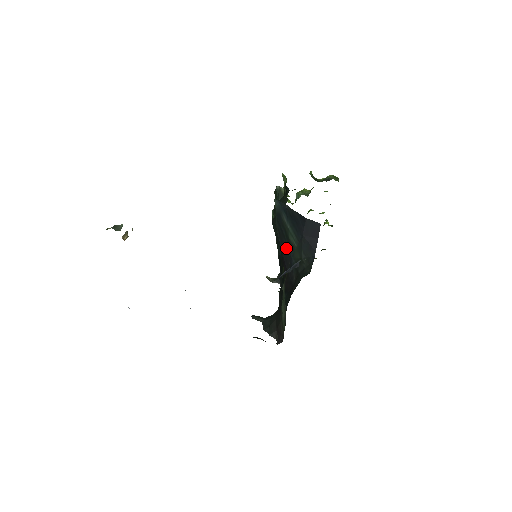
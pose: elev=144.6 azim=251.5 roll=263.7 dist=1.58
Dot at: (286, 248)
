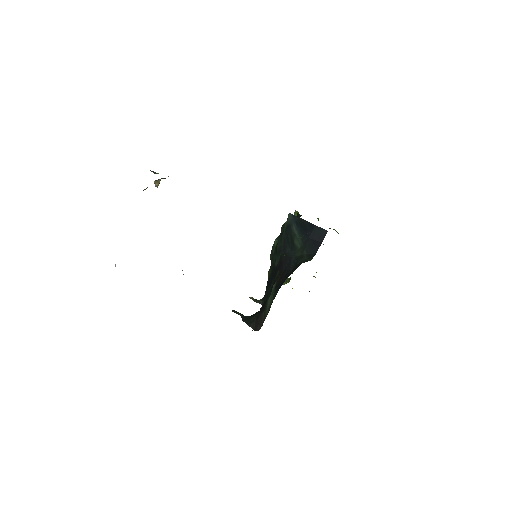
Dot at: (288, 251)
